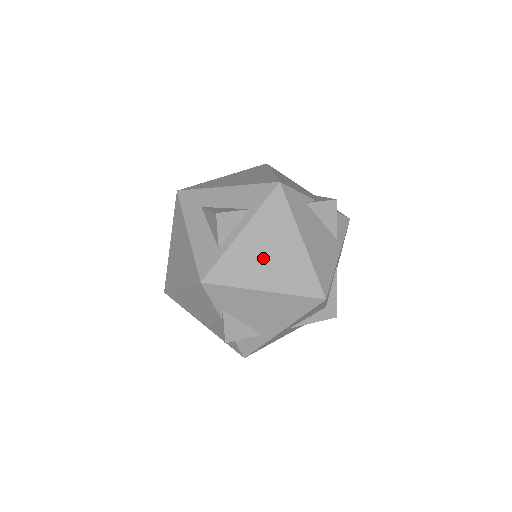
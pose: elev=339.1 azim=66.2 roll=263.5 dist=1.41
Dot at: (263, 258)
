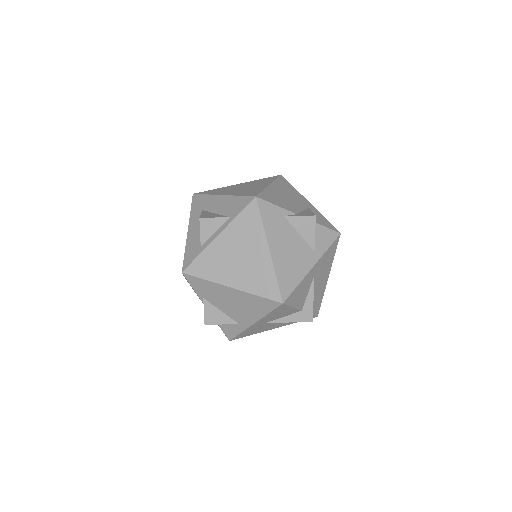
Dot at: (233, 260)
